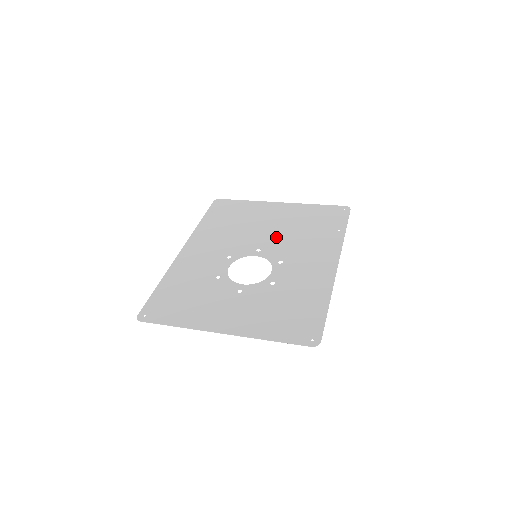
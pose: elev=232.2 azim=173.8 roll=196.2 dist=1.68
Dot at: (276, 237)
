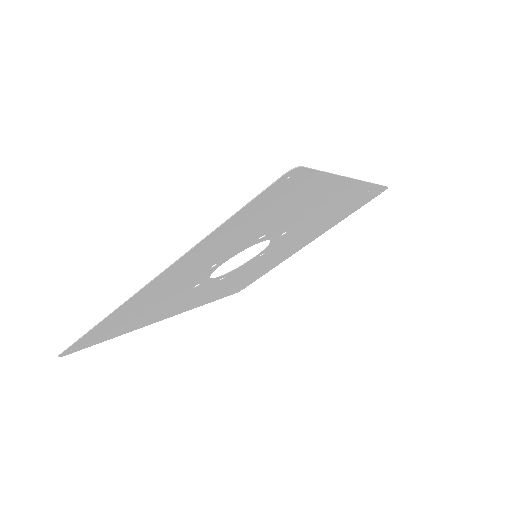
Dot at: (289, 241)
